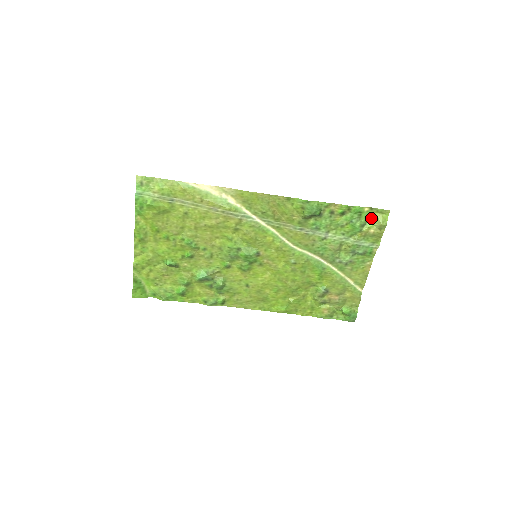
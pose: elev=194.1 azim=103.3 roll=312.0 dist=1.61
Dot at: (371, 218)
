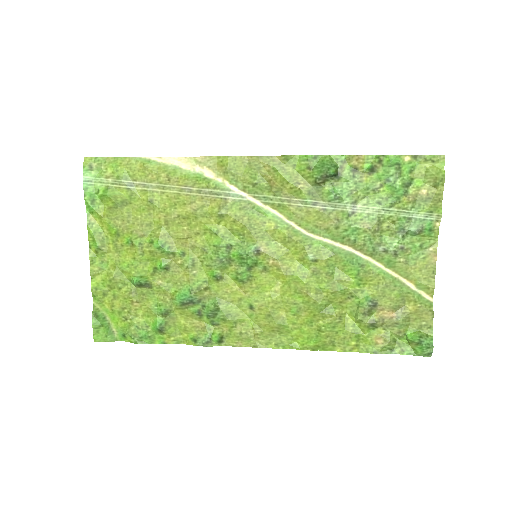
Dot at: (418, 173)
